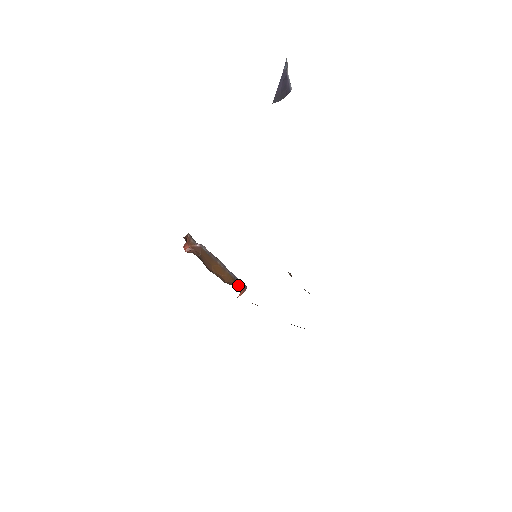
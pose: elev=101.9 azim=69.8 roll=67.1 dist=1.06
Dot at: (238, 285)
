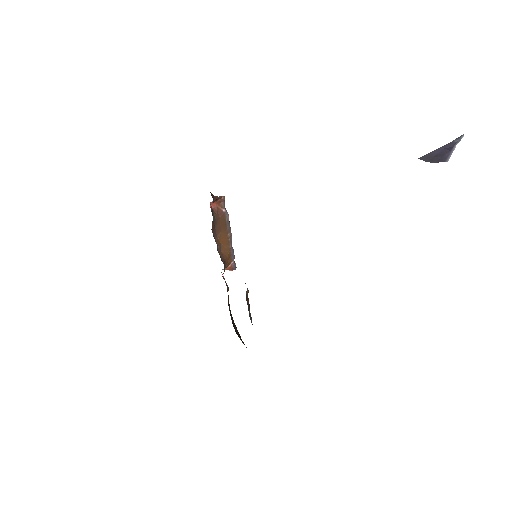
Dot at: (229, 262)
